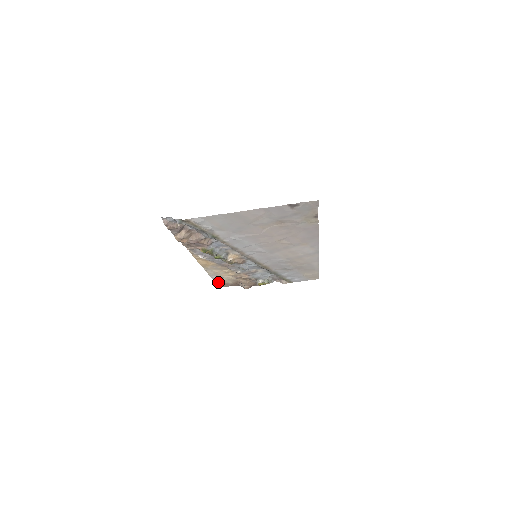
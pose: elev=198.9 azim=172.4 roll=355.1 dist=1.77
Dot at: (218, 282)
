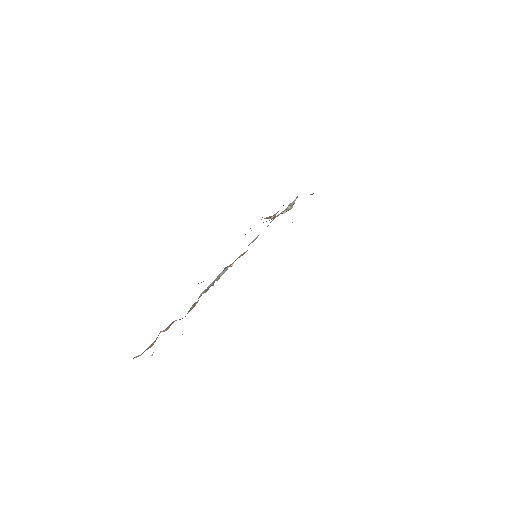
Dot at: occluded
